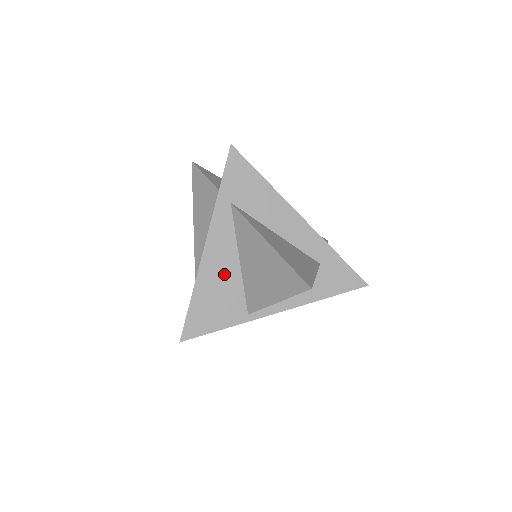
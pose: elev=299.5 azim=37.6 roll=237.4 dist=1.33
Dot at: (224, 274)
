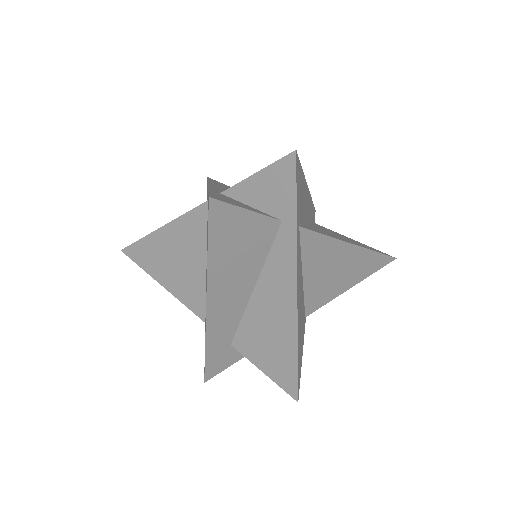
Dot at: (301, 305)
